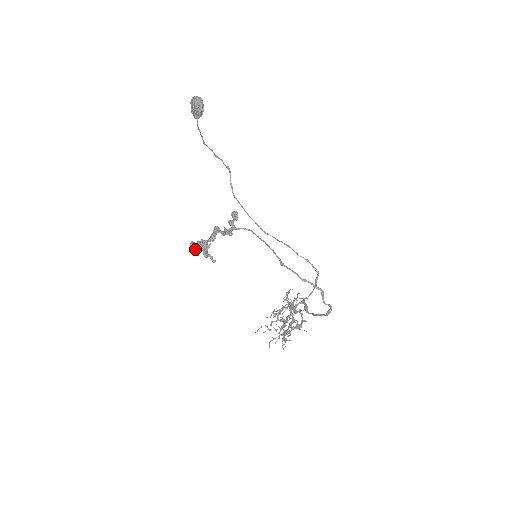
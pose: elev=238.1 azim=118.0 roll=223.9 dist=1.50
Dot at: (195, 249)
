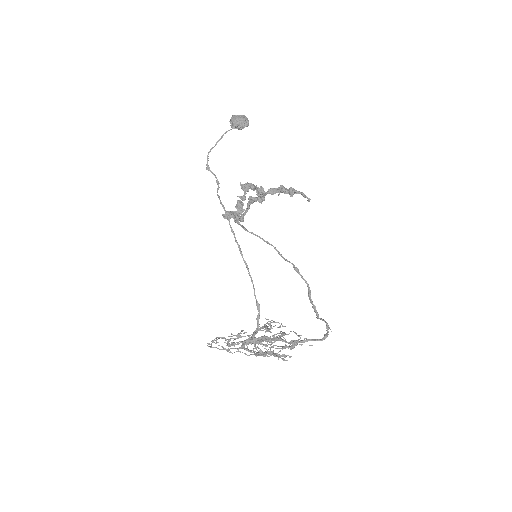
Dot at: (255, 189)
